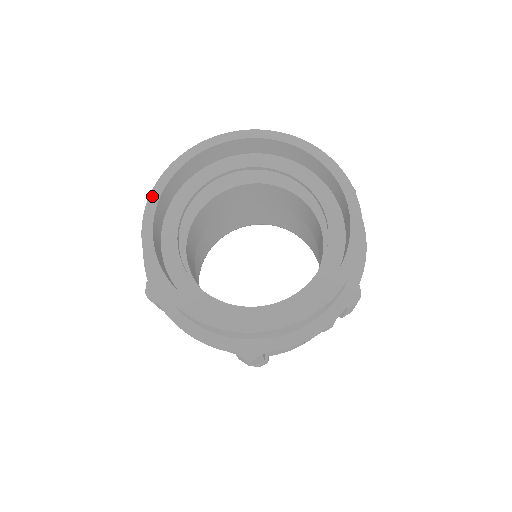
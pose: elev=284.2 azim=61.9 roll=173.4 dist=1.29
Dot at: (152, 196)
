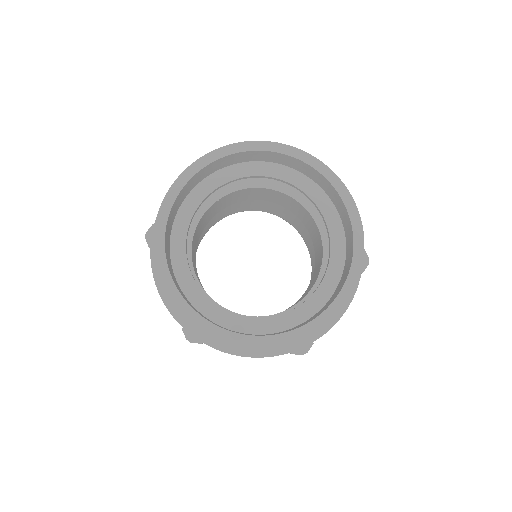
Dot at: (198, 162)
